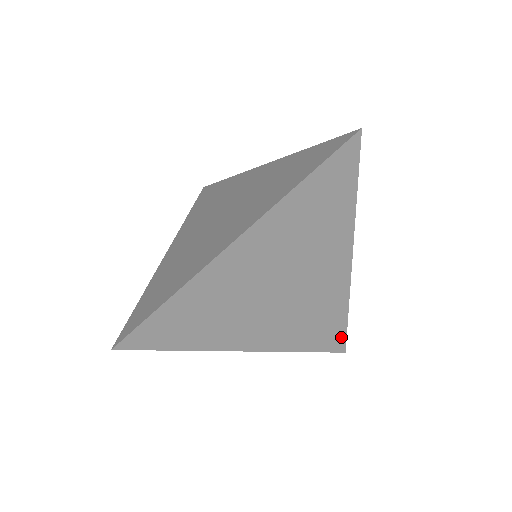
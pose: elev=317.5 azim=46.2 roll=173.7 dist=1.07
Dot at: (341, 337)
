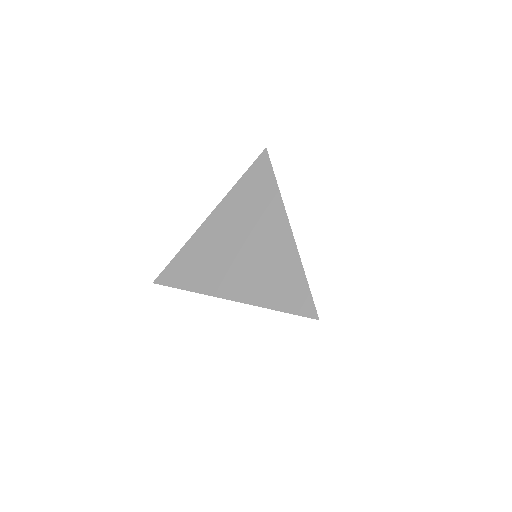
Dot at: occluded
